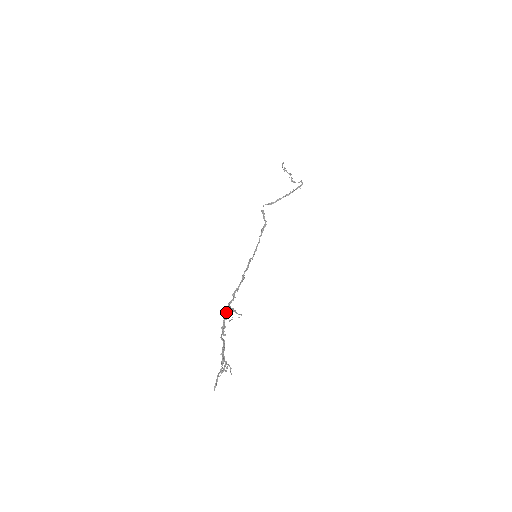
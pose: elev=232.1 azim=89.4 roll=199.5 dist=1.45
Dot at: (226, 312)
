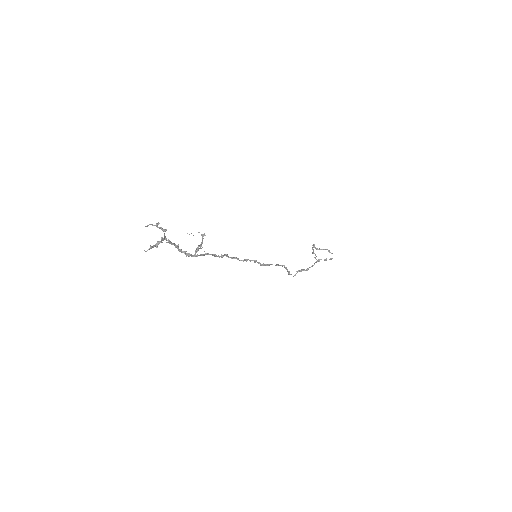
Dot at: (196, 249)
